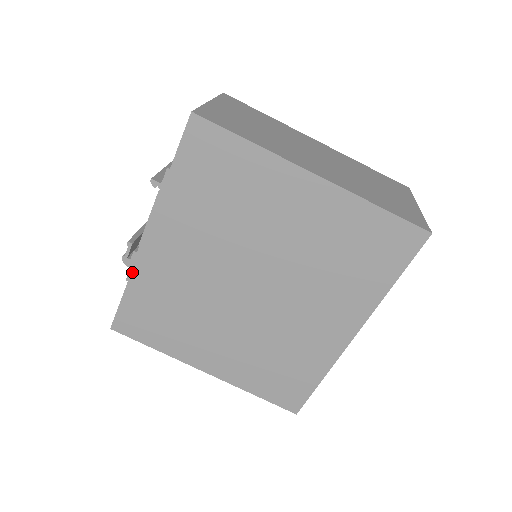
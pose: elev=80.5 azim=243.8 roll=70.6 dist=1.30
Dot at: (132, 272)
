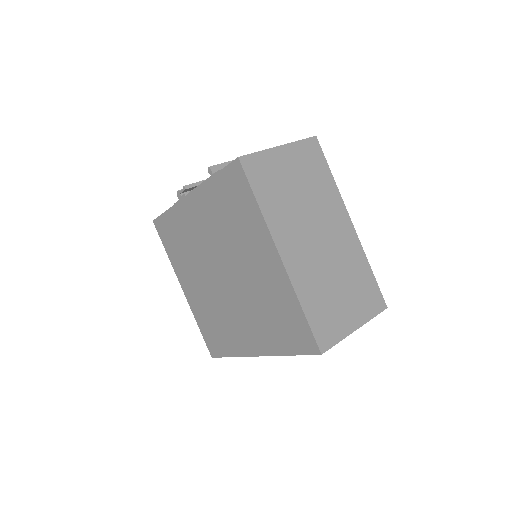
Dot at: (174, 205)
